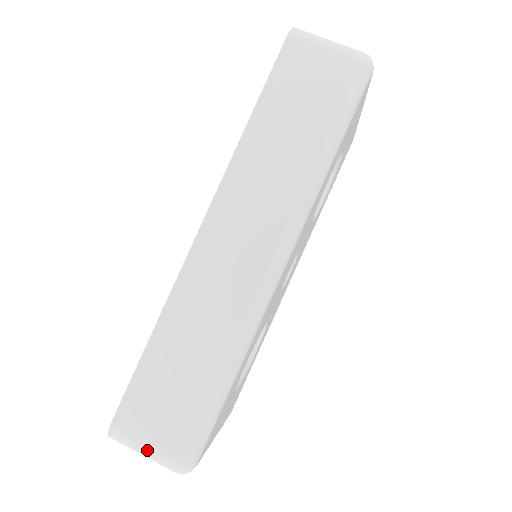
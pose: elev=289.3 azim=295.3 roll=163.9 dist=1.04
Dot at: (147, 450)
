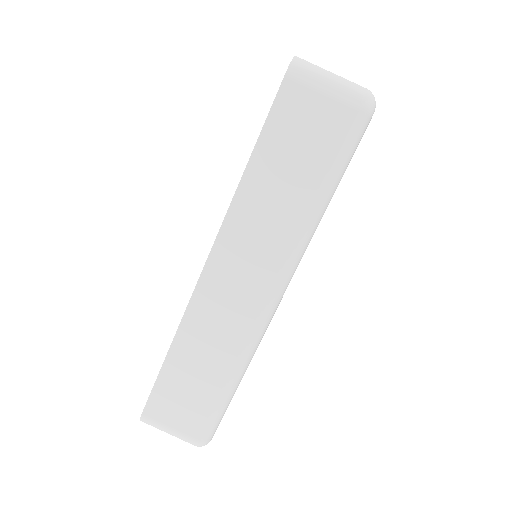
Dot at: (172, 433)
